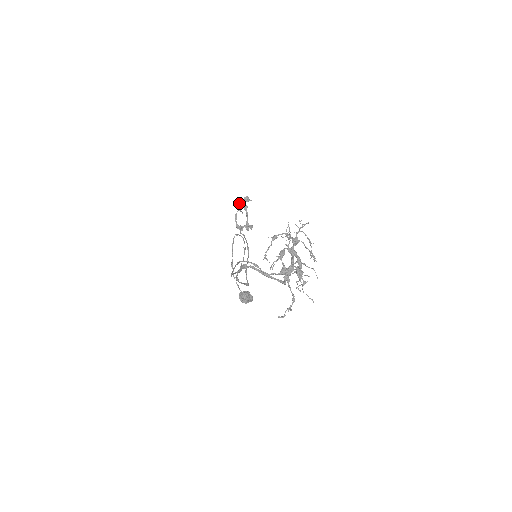
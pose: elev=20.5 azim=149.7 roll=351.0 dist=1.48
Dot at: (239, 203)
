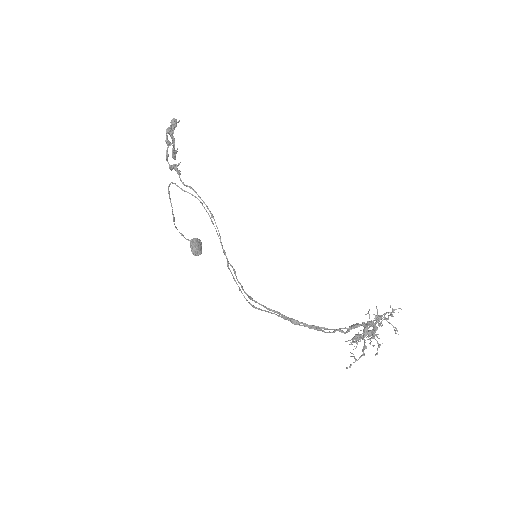
Dot at: occluded
